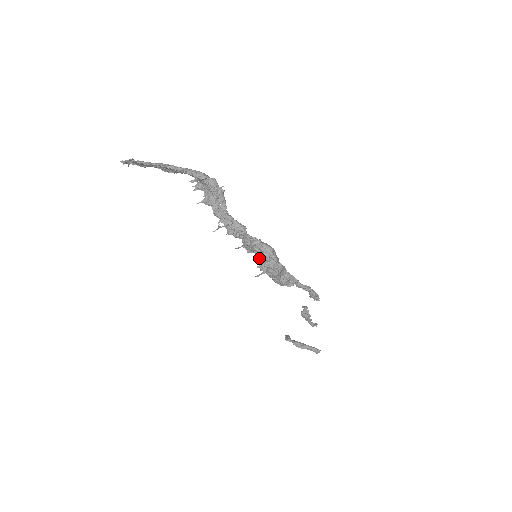
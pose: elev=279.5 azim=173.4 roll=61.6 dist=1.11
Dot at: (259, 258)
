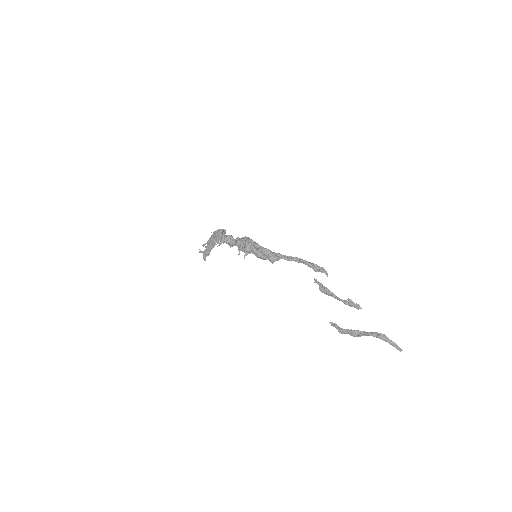
Dot at: occluded
